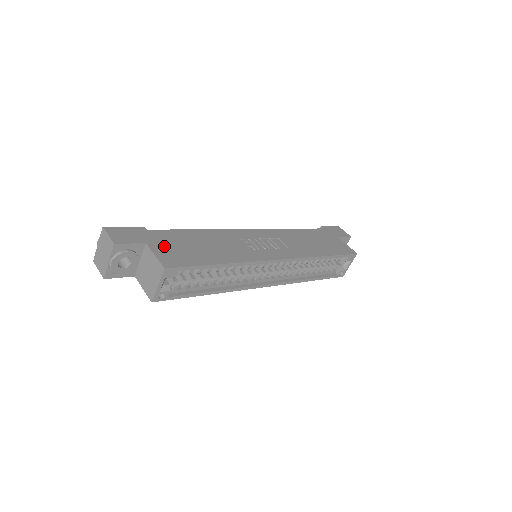
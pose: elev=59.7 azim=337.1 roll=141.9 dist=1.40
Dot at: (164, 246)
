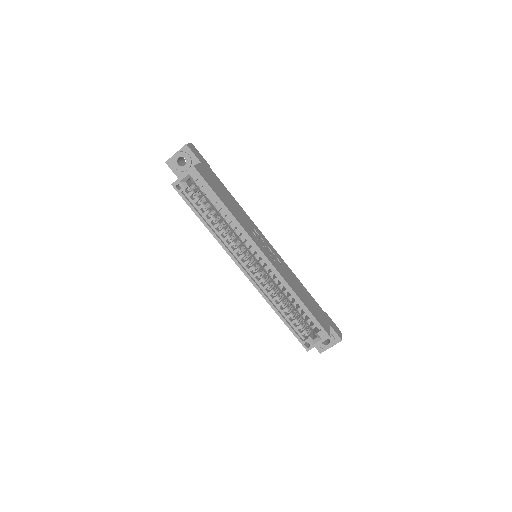
Dot at: (208, 172)
